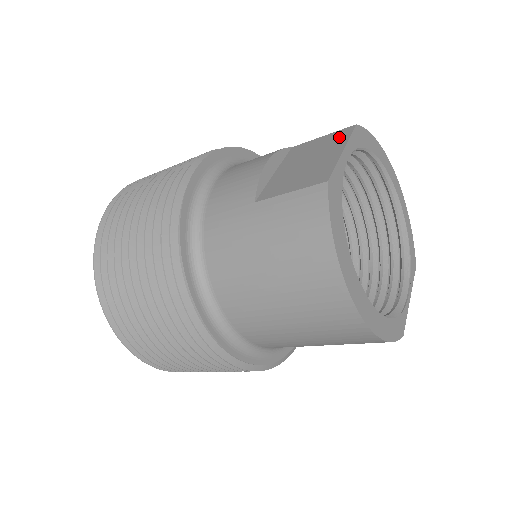
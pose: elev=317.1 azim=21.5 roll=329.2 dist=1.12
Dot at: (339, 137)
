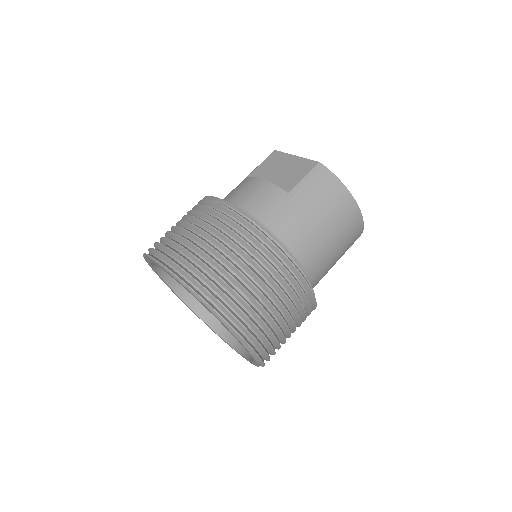
Dot at: (277, 157)
